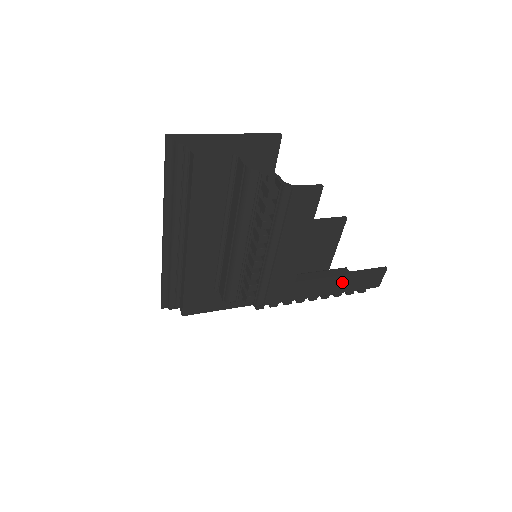
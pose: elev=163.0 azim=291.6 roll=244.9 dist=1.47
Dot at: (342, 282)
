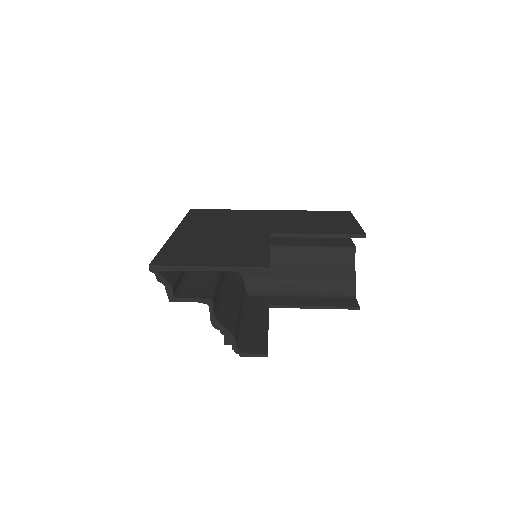
Dot at: occluded
